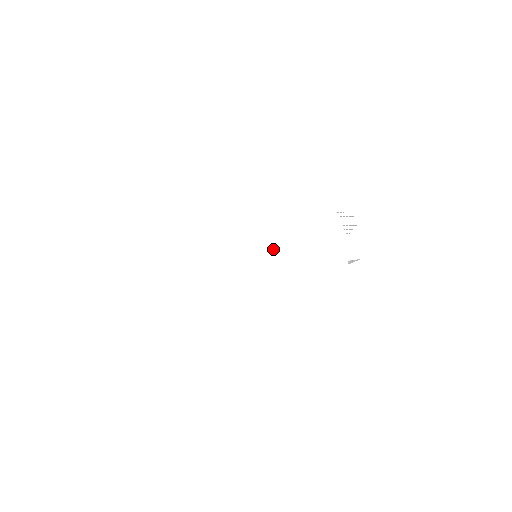
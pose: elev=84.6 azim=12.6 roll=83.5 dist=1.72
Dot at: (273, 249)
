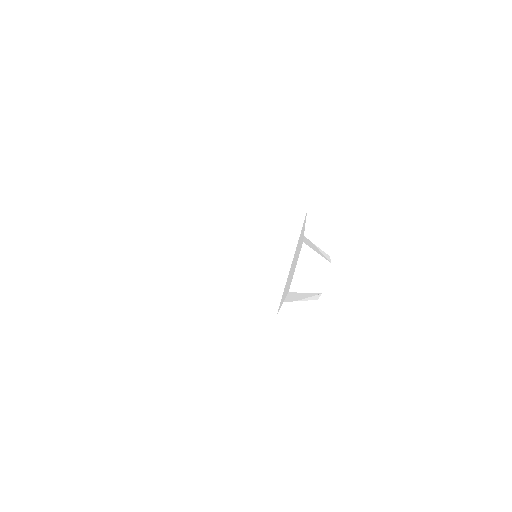
Dot at: occluded
